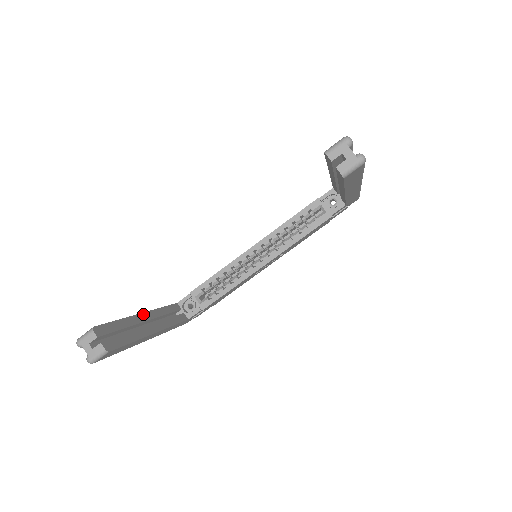
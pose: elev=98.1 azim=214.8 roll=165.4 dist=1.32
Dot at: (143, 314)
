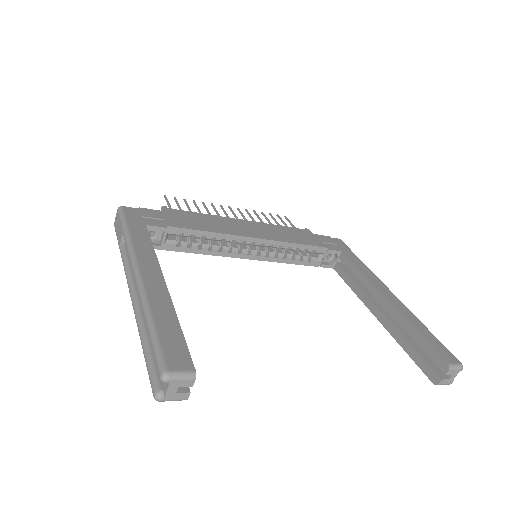
Dot at: (166, 287)
